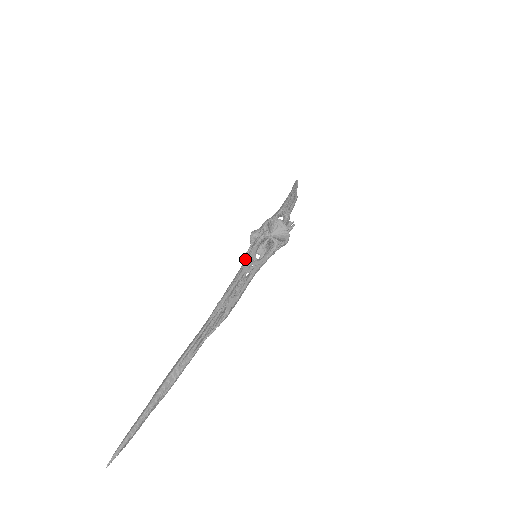
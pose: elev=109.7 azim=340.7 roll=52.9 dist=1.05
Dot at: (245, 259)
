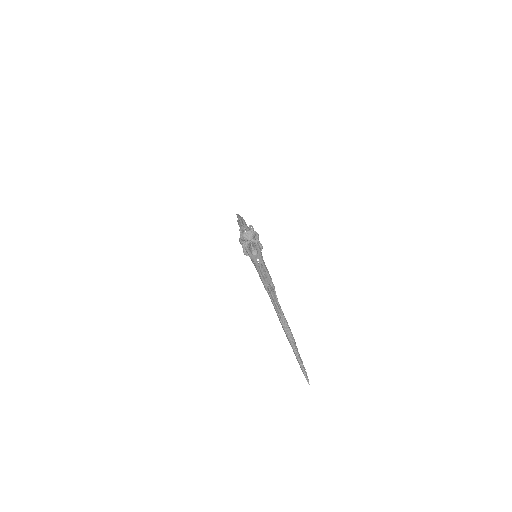
Dot at: occluded
